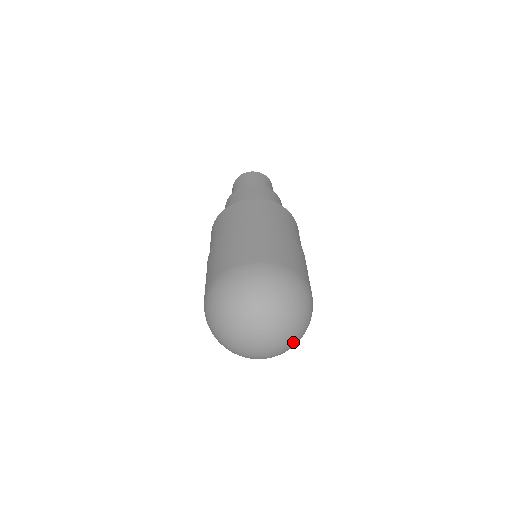
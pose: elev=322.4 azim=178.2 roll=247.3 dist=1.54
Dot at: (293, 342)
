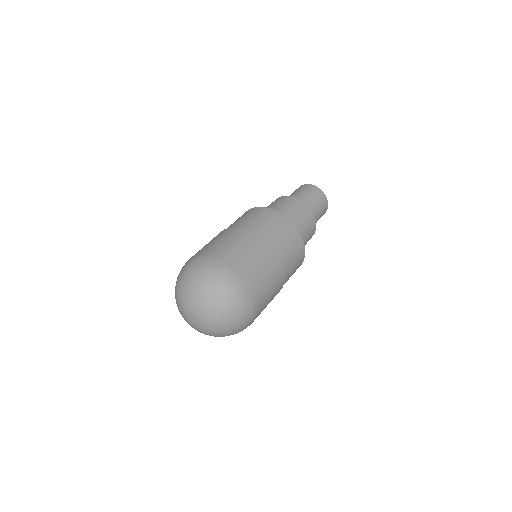
Dot at: (216, 314)
